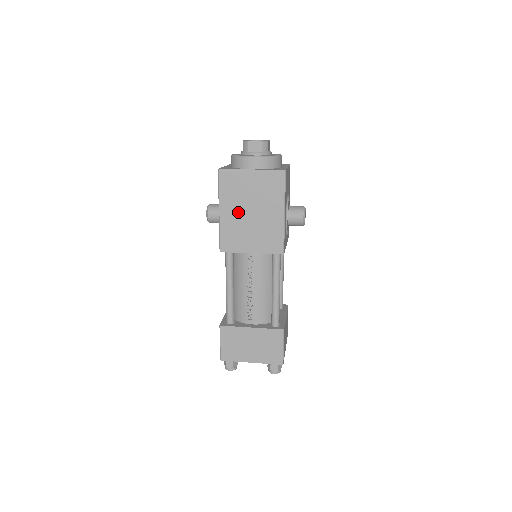
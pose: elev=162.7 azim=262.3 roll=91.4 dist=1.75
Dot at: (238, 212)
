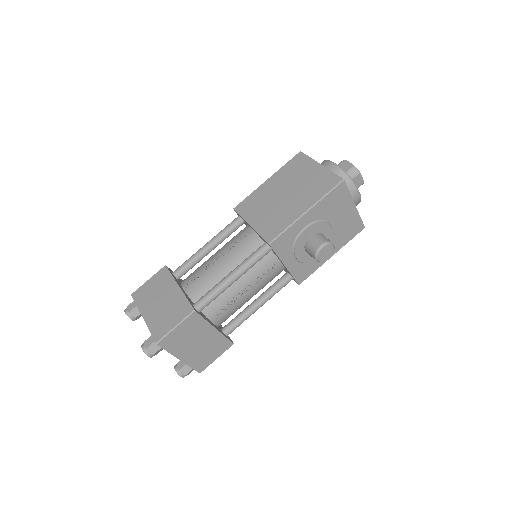
Dot at: (278, 188)
